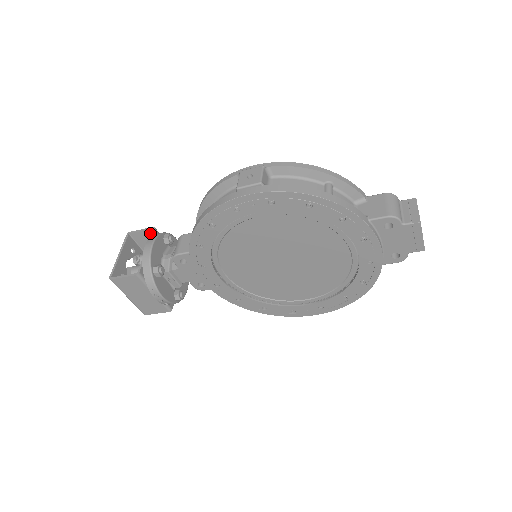
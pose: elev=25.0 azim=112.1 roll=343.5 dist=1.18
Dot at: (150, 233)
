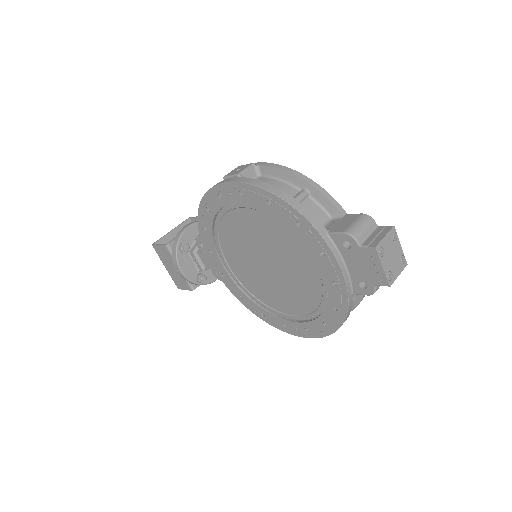
Dot at: occluded
